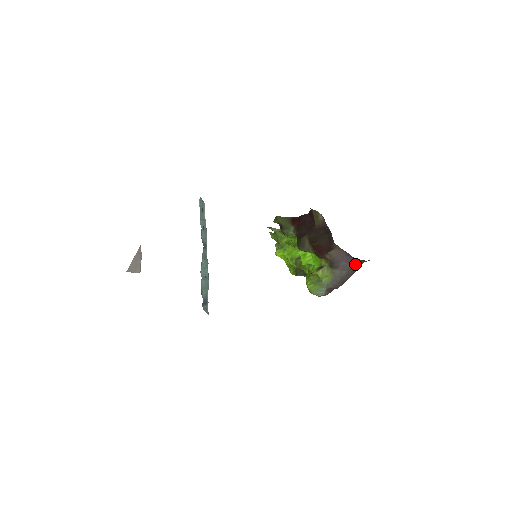
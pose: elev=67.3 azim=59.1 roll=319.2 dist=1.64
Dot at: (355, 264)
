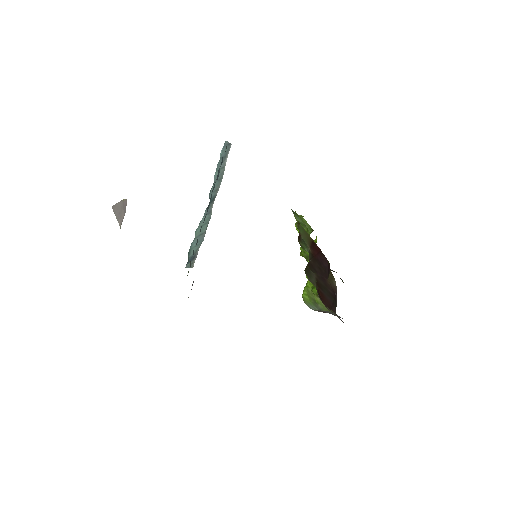
Dot at: occluded
